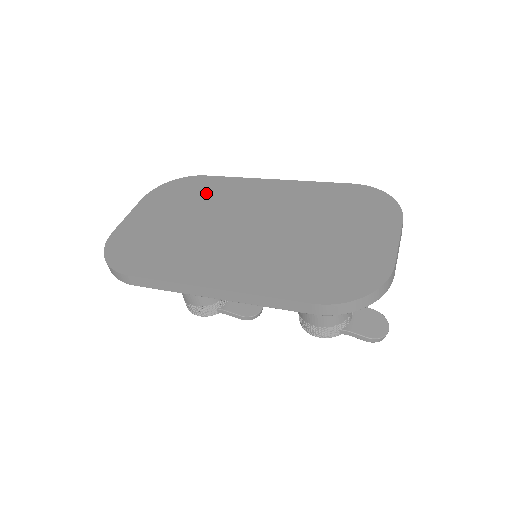
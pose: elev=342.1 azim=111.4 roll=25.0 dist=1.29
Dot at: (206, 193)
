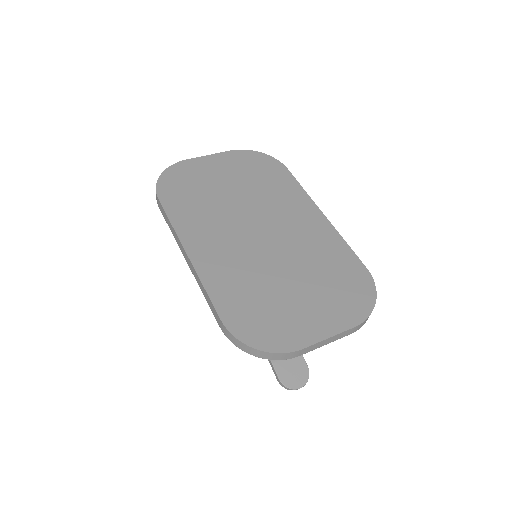
Dot at: (270, 183)
